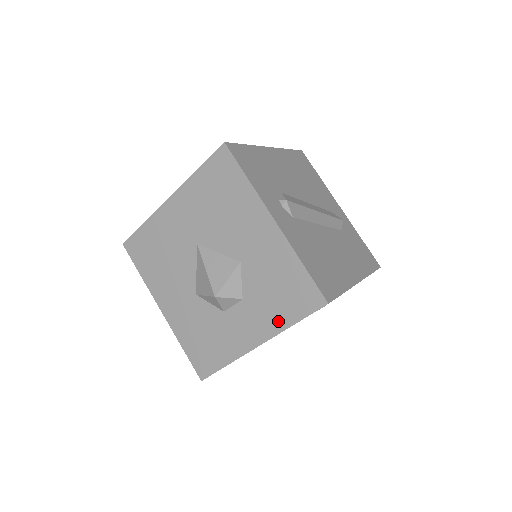
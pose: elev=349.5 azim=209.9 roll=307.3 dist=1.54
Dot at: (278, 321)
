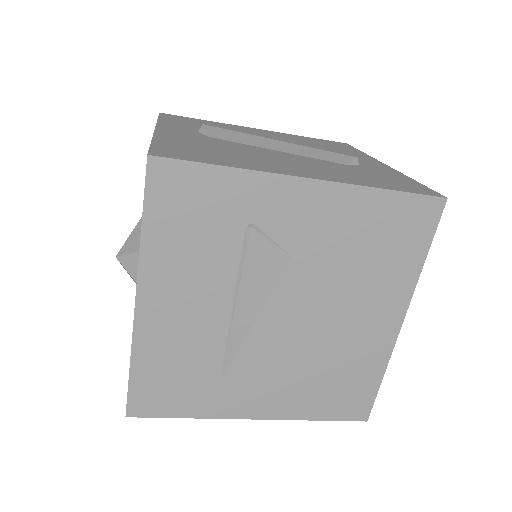
Dot at: occluded
